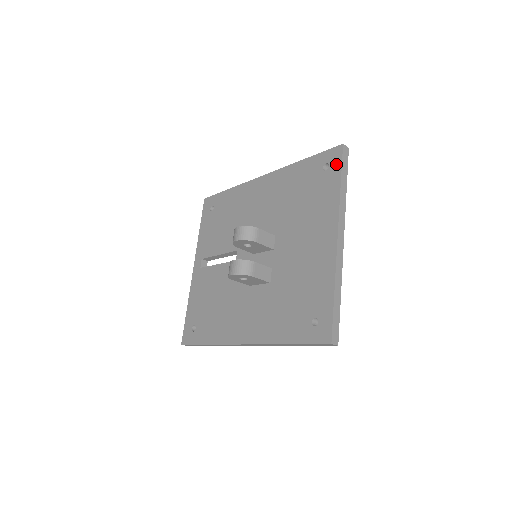
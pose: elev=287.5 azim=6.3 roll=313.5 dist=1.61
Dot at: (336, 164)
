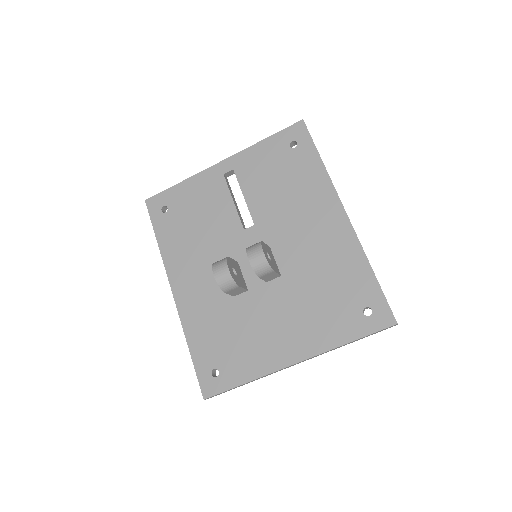
Dot at: (372, 325)
